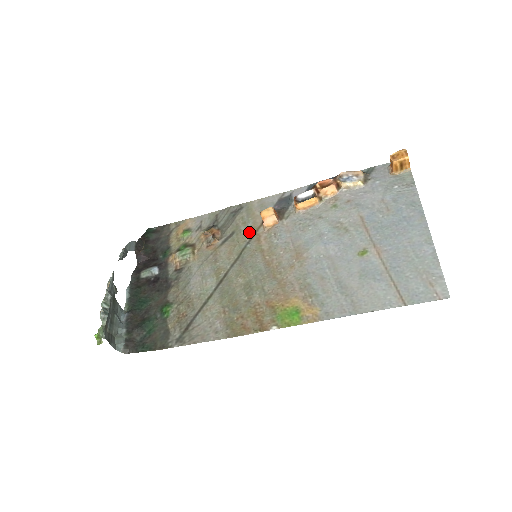
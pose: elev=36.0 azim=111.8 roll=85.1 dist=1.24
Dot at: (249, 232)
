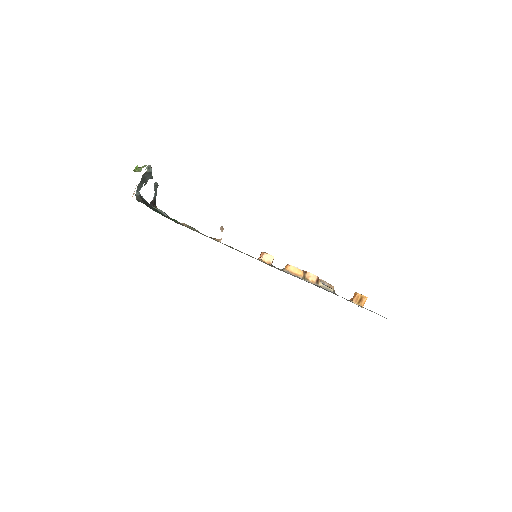
Dot at: occluded
